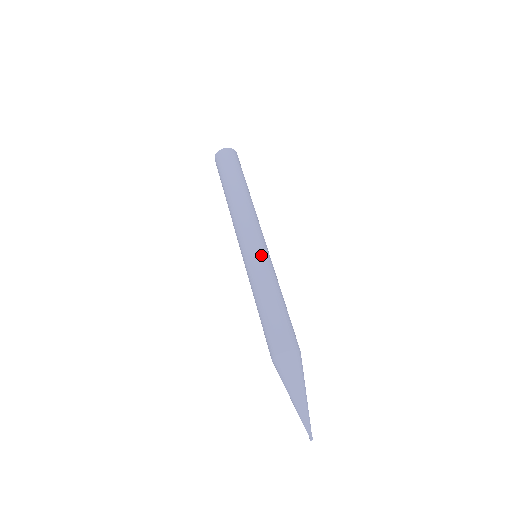
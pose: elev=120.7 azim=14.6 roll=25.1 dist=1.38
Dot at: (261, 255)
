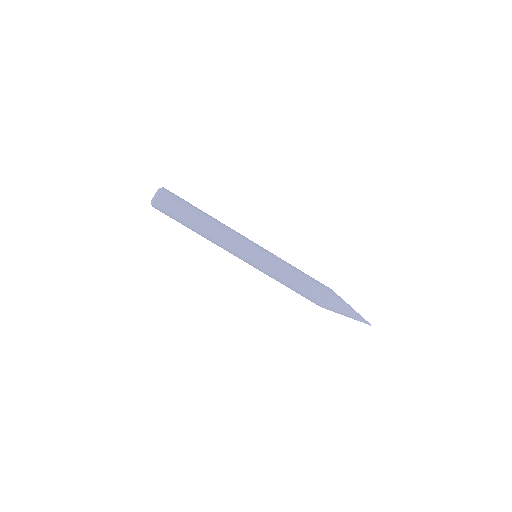
Dot at: (258, 267)
